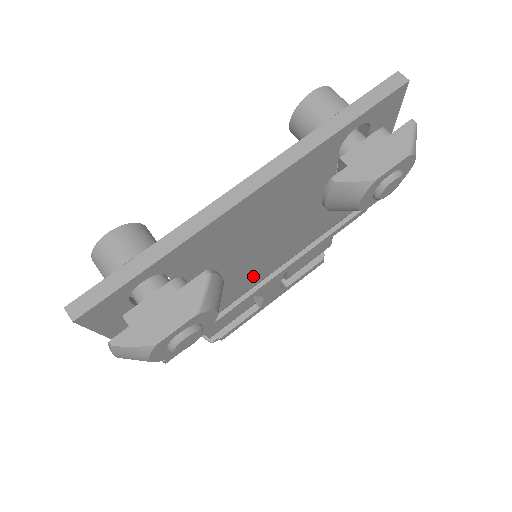
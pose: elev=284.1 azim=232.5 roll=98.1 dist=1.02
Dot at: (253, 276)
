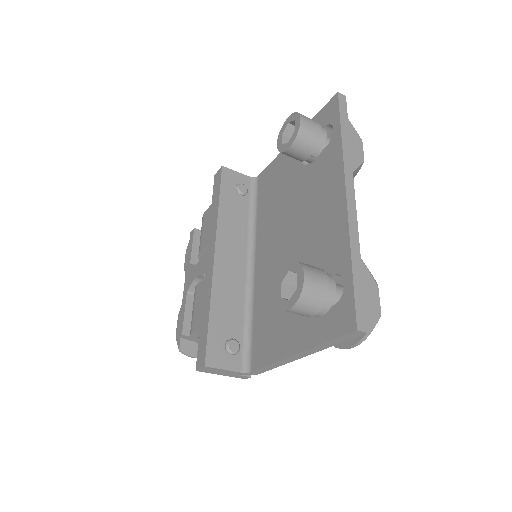
Dot at: occluded
